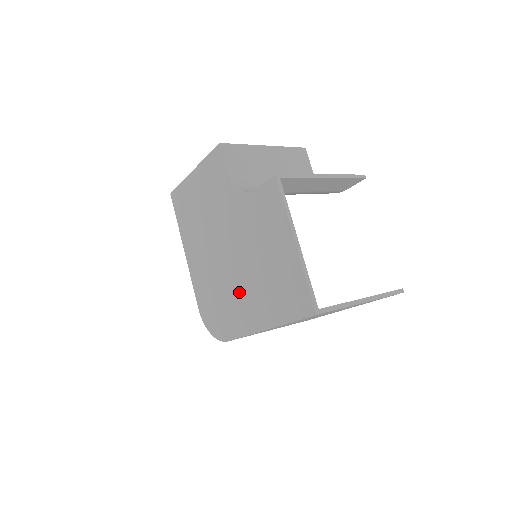
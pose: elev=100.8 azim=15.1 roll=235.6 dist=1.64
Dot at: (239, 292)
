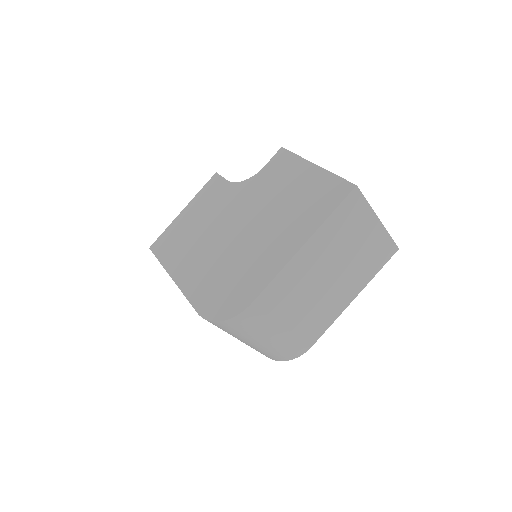
Dot at: (259, 245)
